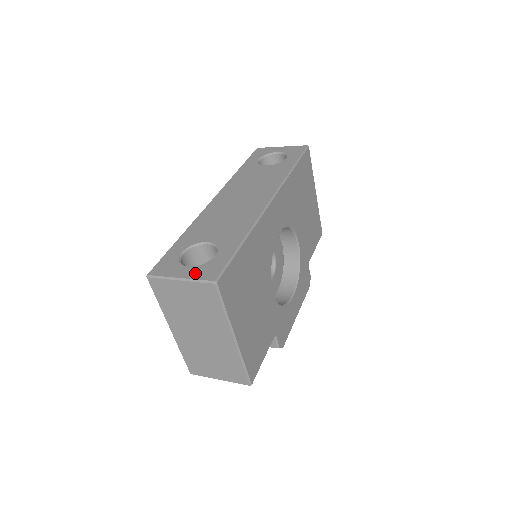
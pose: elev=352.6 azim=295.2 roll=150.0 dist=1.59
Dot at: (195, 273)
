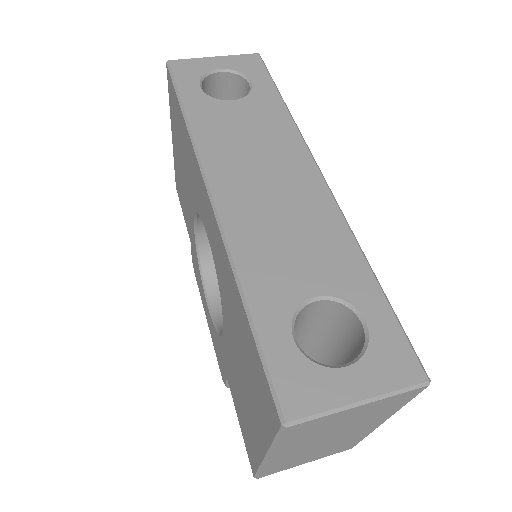
Dot at: (377, 378)
